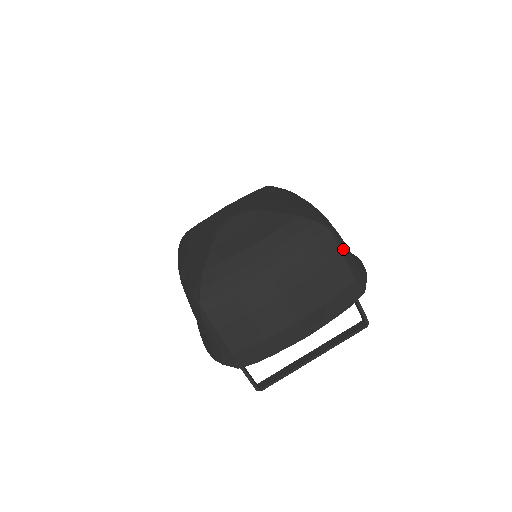
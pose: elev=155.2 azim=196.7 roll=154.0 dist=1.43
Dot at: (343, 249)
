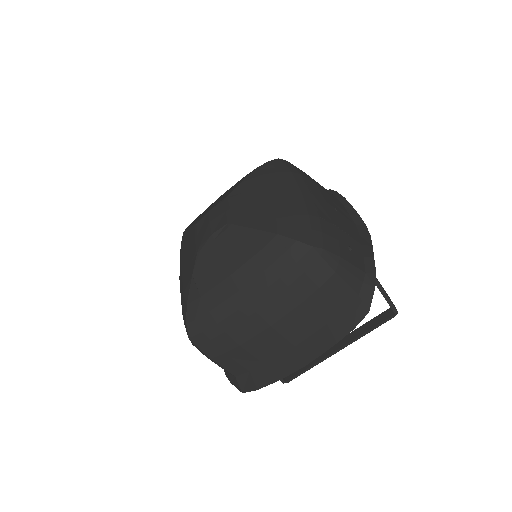
Dot at: (337, 265)
